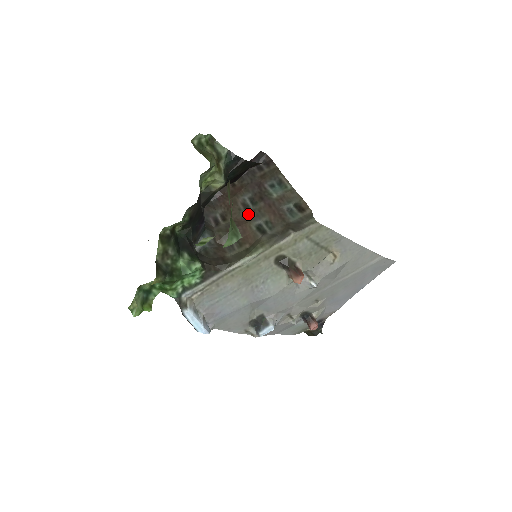
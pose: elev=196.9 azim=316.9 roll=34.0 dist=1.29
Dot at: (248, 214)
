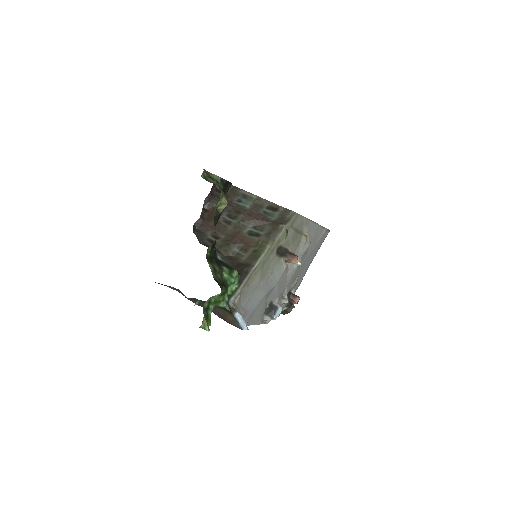
Dot at: (235, 227)
